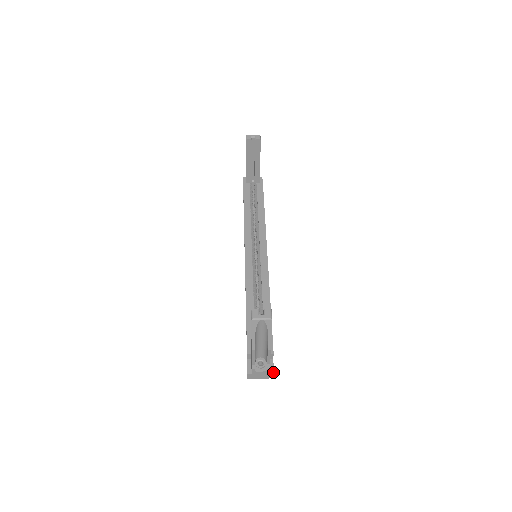
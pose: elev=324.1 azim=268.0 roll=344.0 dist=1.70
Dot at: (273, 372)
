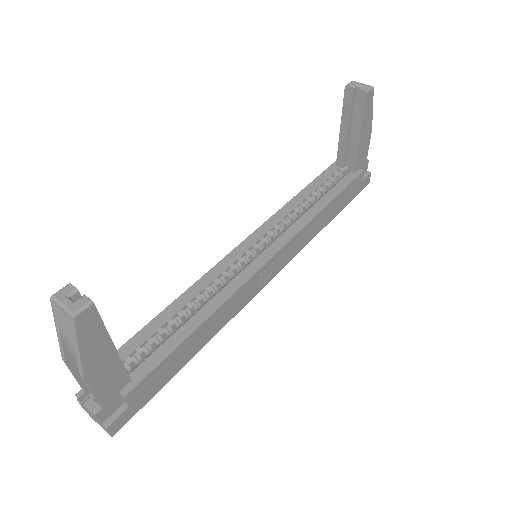
Dot at: (107, 426)
